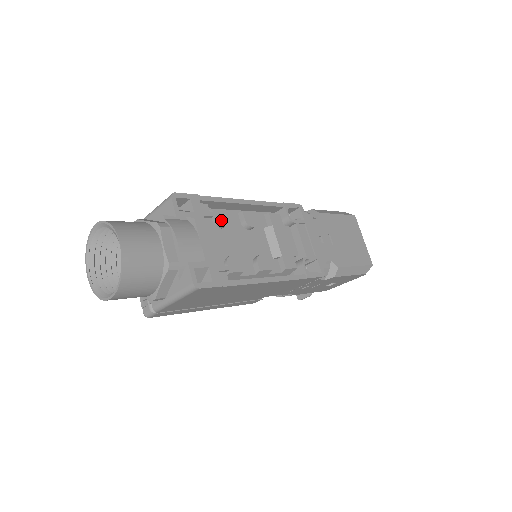
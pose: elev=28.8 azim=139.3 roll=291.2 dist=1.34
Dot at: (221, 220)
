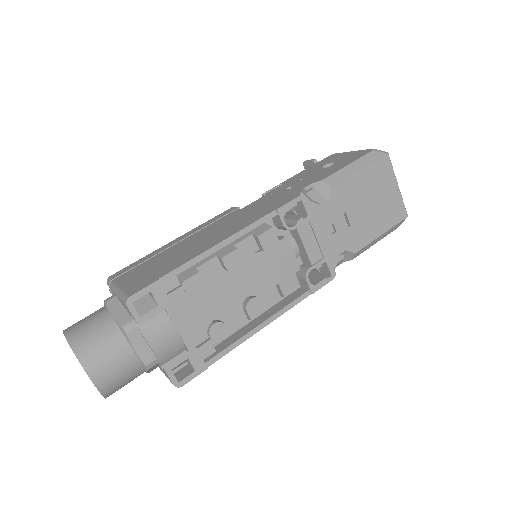
Dot at: (195, 289)
